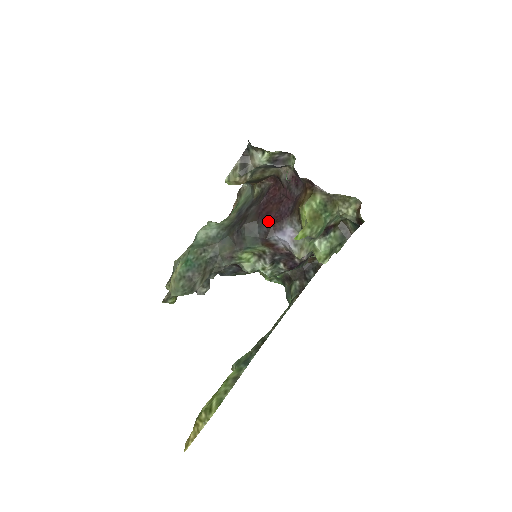
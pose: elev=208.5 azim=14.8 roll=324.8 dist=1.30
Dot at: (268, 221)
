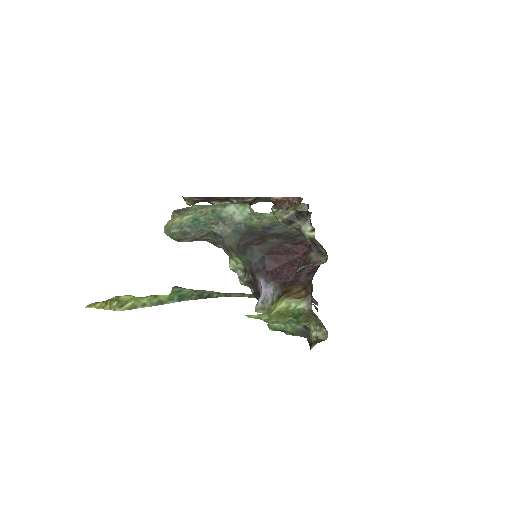
Dot at: (269, 265)
